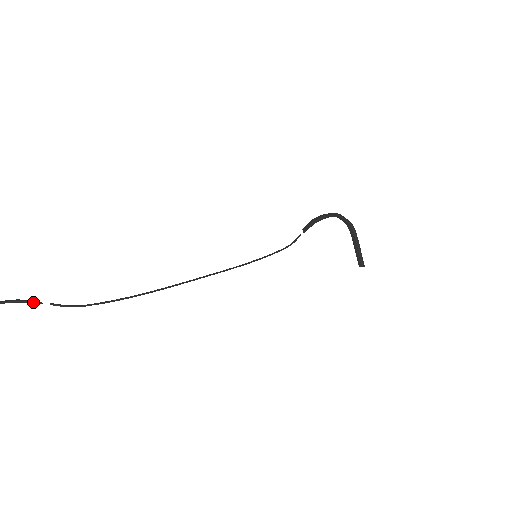
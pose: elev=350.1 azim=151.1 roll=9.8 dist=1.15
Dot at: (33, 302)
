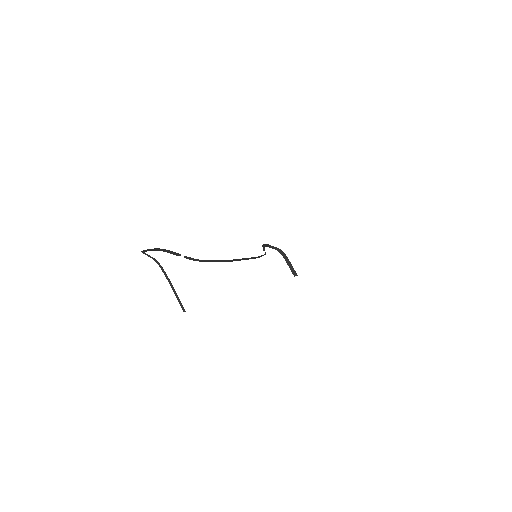
Dot at: (175, 253)
